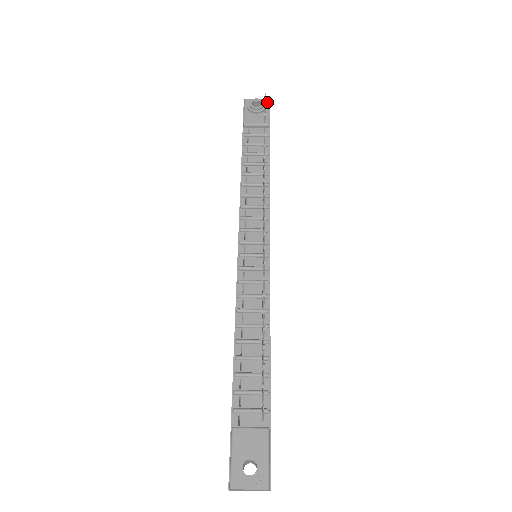
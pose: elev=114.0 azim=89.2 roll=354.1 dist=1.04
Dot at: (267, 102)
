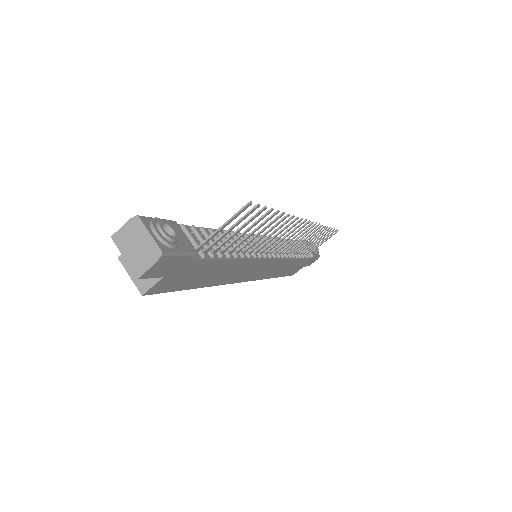
Dot at: (319, 255)
